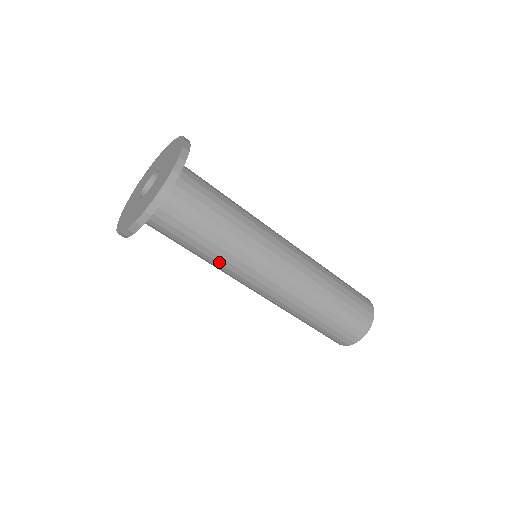
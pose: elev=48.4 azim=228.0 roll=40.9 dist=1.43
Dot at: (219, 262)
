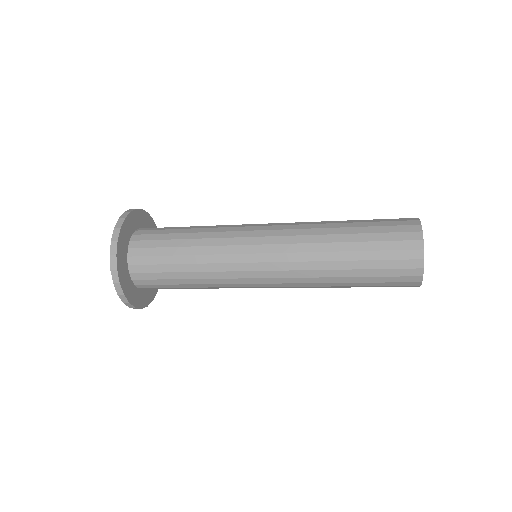
Dot at: (213, 283)
